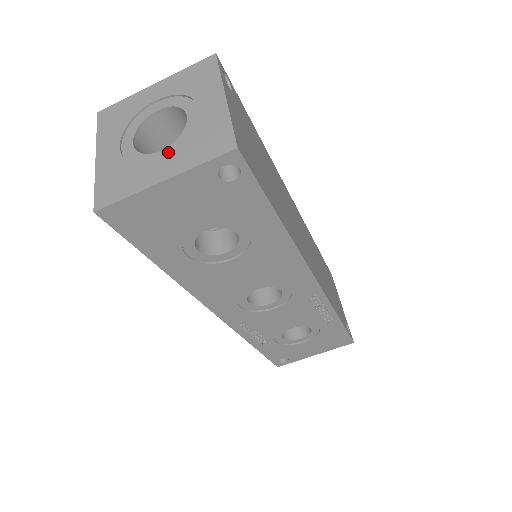
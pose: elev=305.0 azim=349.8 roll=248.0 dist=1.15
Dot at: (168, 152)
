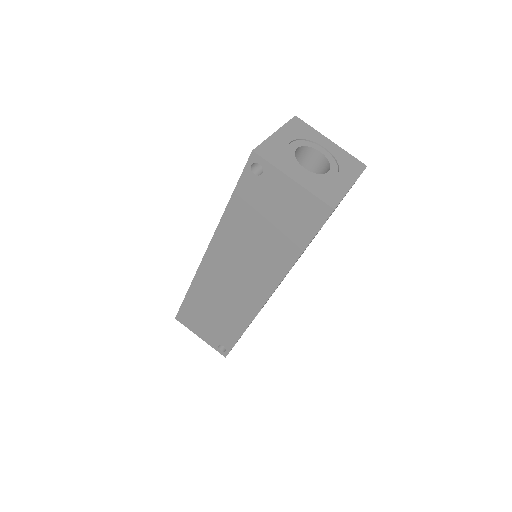
Dot at: (334, 172)
